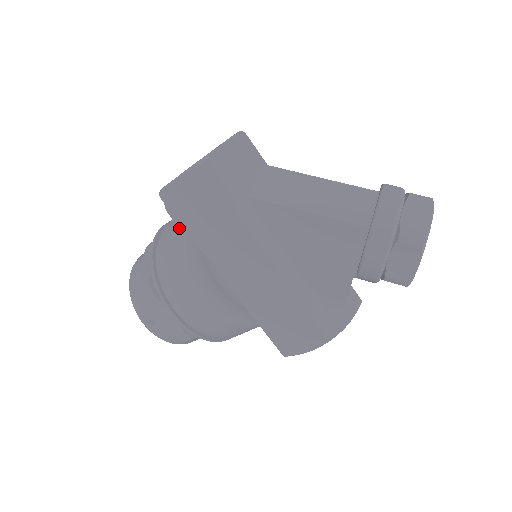
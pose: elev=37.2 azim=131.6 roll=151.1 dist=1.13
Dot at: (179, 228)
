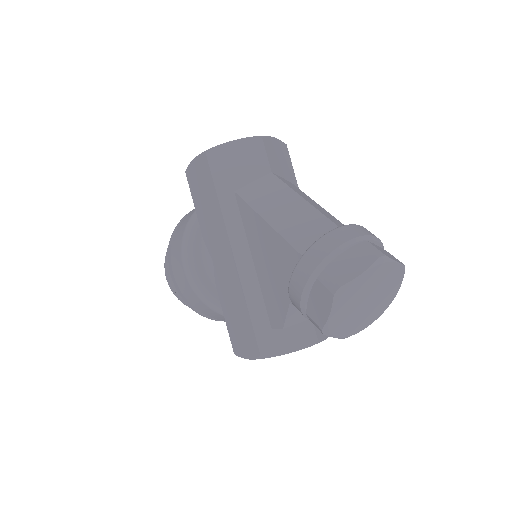
Dot at: occluded
